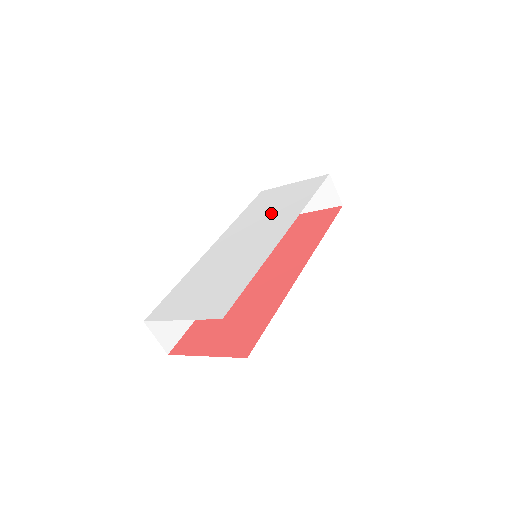
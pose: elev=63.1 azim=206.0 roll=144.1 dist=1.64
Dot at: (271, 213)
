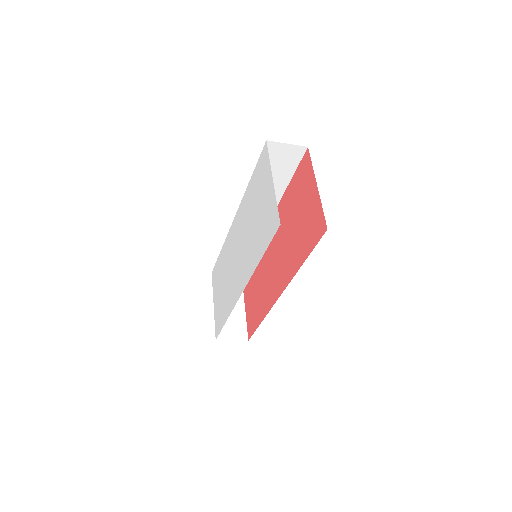
Dot at: (250, 232)
